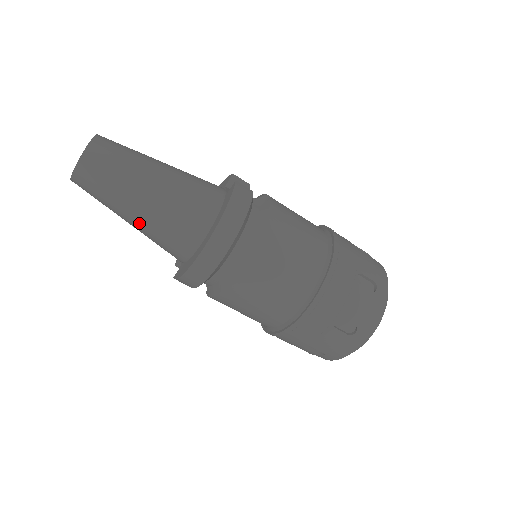
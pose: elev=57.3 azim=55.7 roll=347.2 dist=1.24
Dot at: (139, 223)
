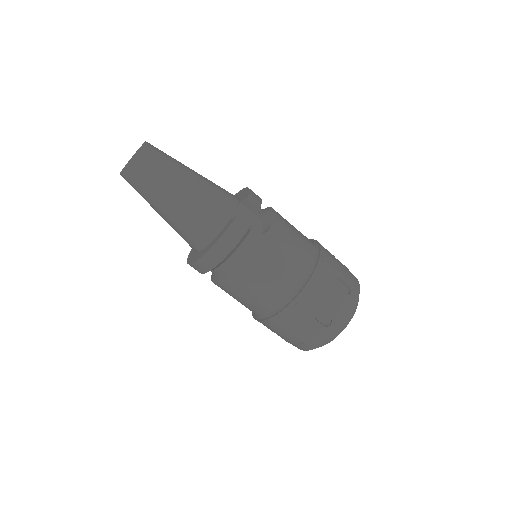
Dot at: (163, 218)
